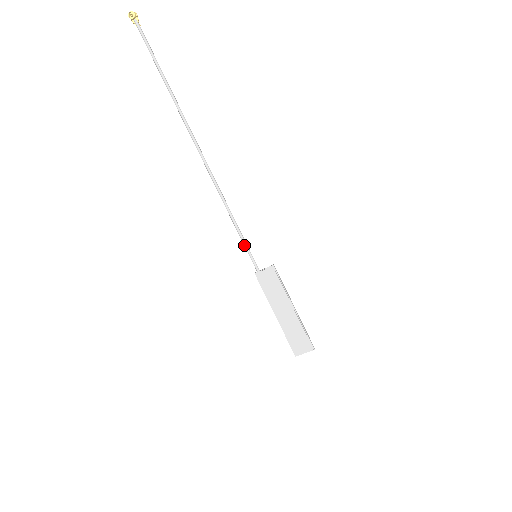
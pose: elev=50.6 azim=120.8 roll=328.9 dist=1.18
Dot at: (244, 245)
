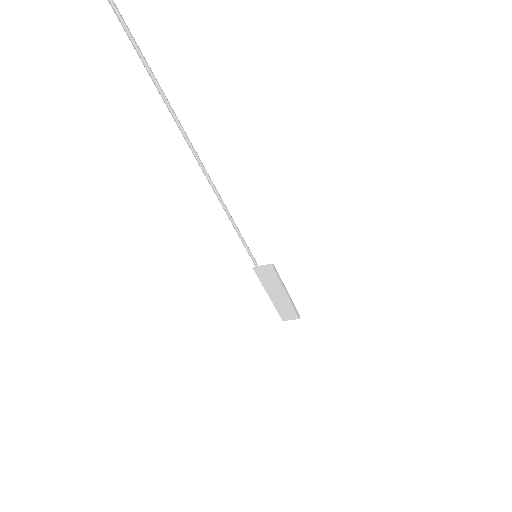
Dot at: occluded
